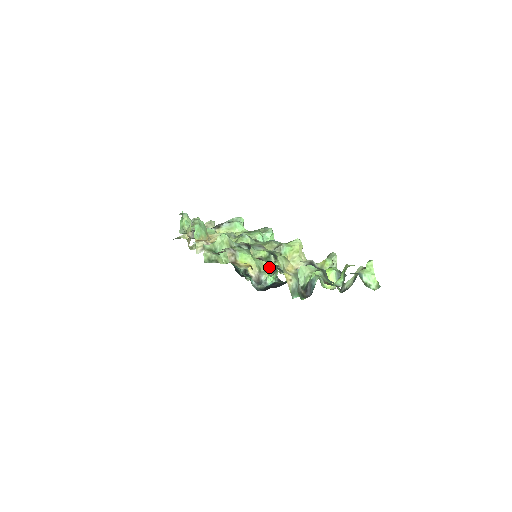
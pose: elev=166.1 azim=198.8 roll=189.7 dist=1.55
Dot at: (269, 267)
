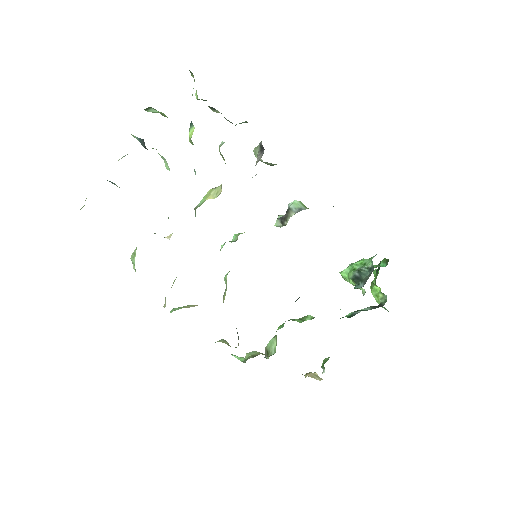
Dot at: occluded
